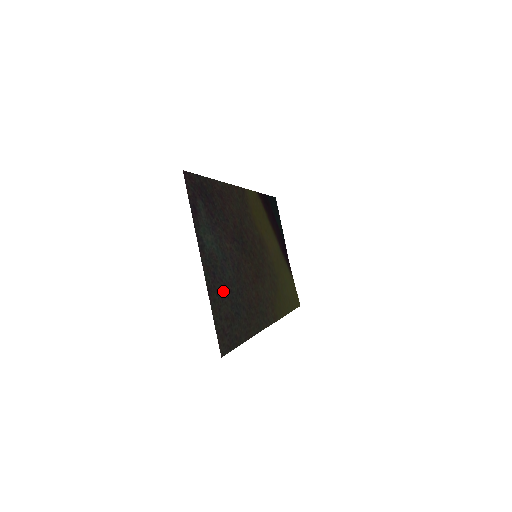
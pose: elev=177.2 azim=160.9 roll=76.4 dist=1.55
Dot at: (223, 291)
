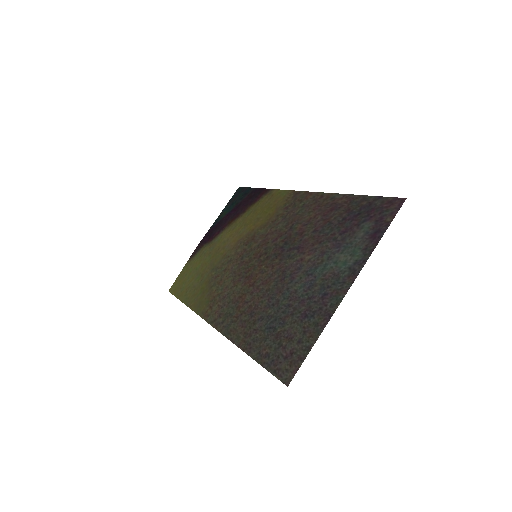
Dot at: (303, 309)
